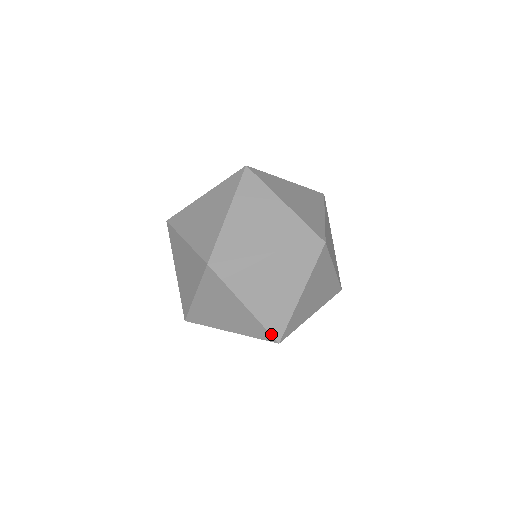
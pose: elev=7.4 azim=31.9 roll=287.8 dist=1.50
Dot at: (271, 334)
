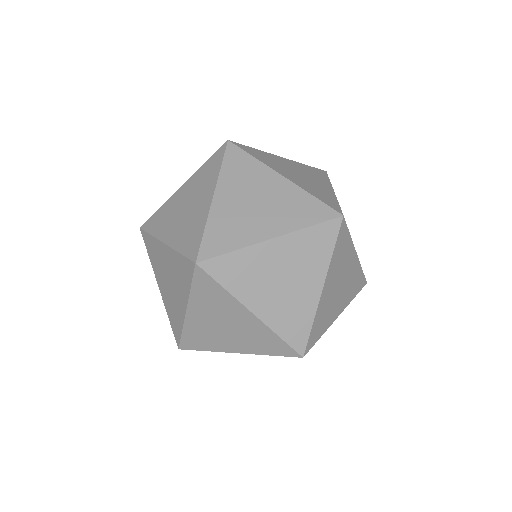
Dot at: (364, 276)
